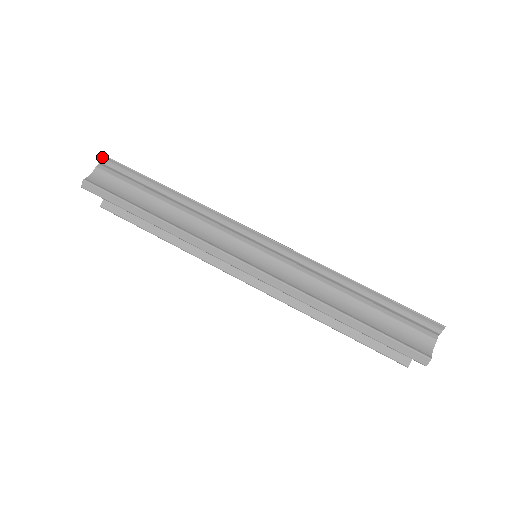
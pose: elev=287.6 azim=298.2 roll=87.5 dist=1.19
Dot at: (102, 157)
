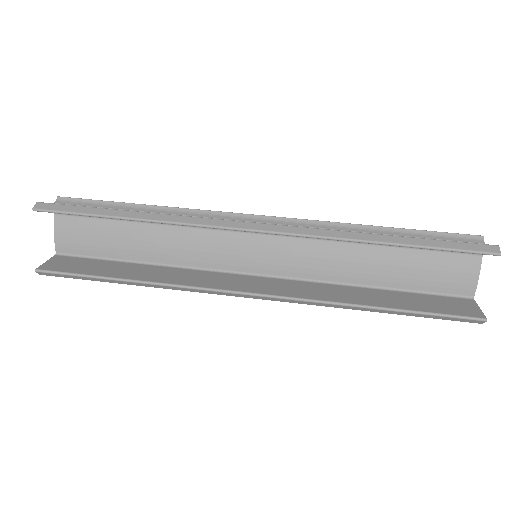
Dot at: (60, 199)
